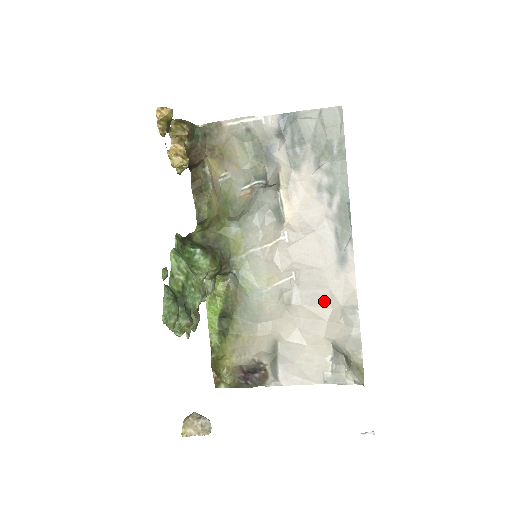
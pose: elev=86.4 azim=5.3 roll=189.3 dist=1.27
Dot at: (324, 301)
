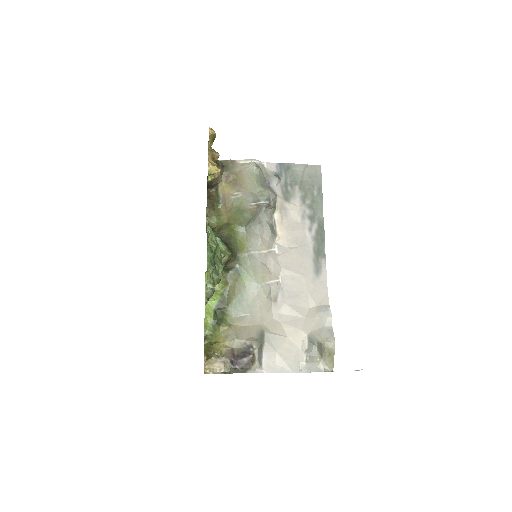
Dot at: (303, 301)
